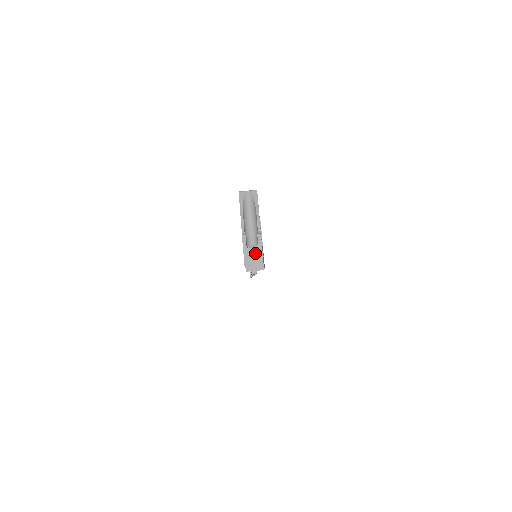
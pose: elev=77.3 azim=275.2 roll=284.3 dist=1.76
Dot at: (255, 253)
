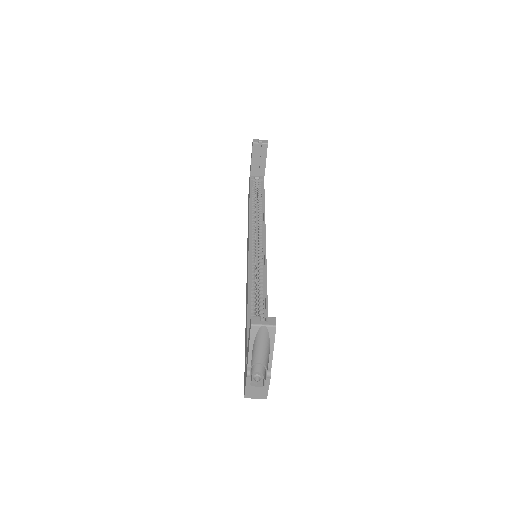
Dot at: (259, 391)
